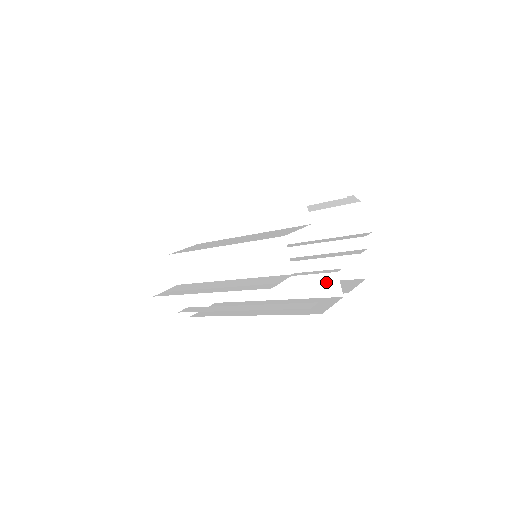
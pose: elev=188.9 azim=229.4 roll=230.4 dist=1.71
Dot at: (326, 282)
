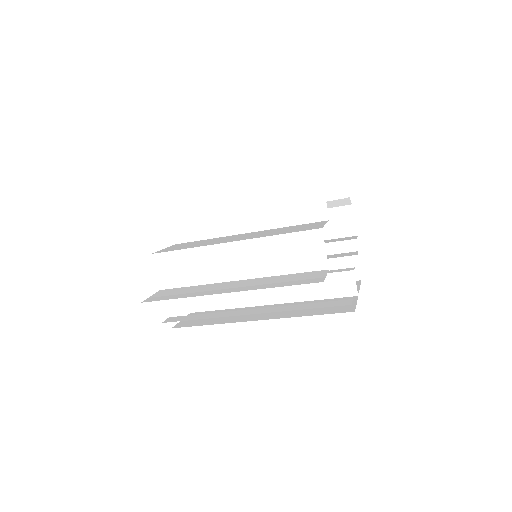
Dot at: (339, 281)
